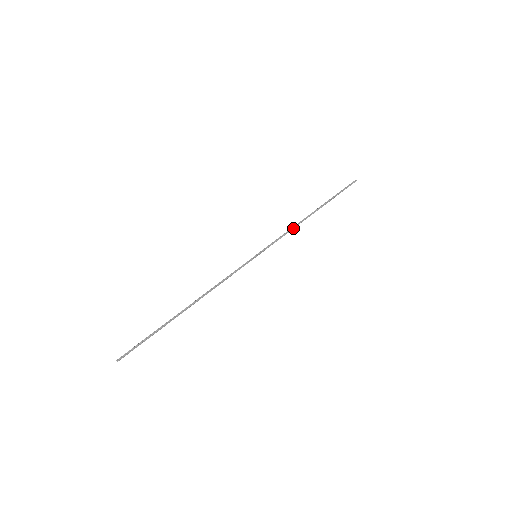
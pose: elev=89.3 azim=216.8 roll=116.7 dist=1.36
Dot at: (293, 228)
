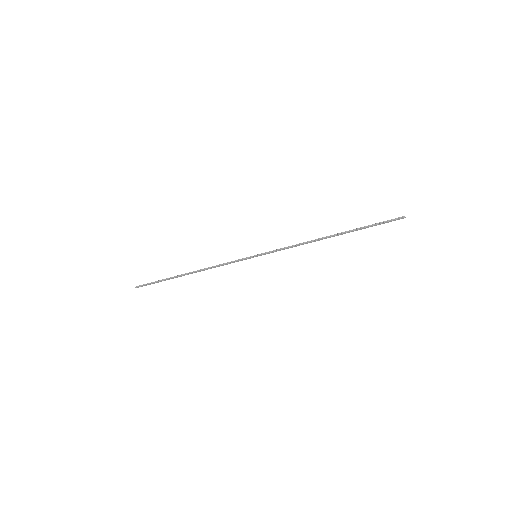
Dot at: (302, 244)
